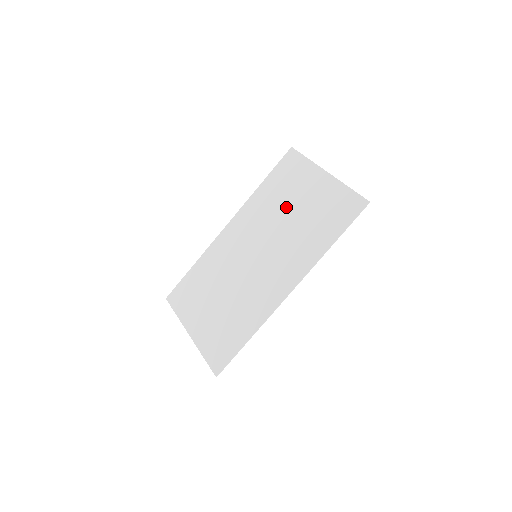
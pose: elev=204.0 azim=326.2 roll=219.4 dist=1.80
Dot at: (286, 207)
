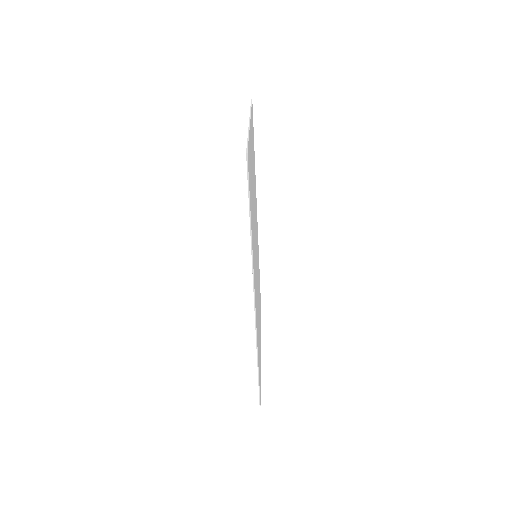
Dot at: occluded
